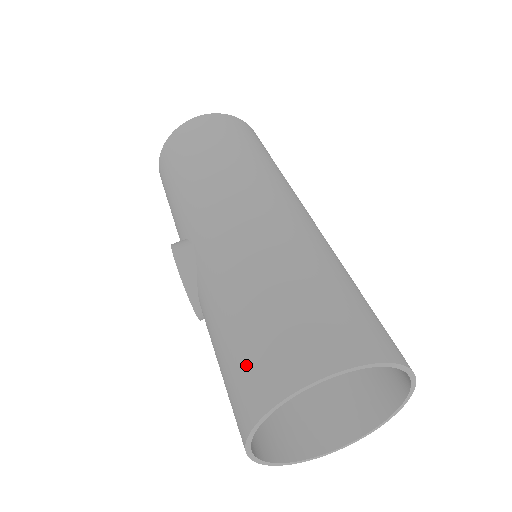
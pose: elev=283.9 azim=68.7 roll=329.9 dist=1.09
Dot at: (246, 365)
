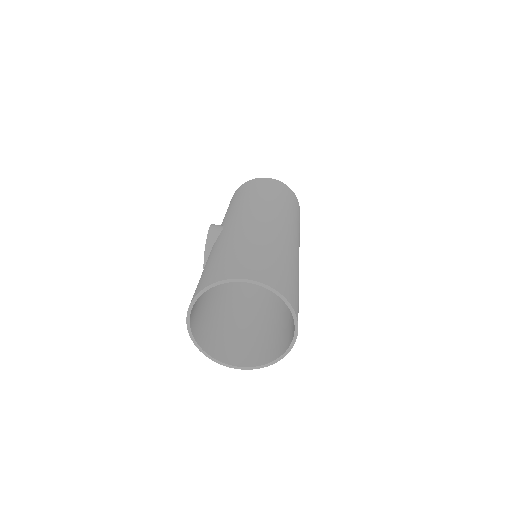
Dot at: (213, 270)
